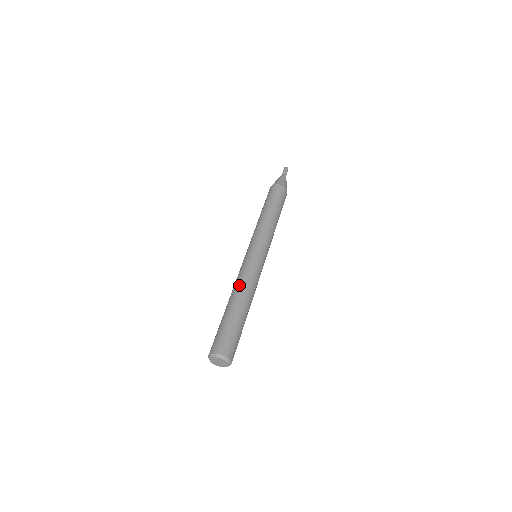
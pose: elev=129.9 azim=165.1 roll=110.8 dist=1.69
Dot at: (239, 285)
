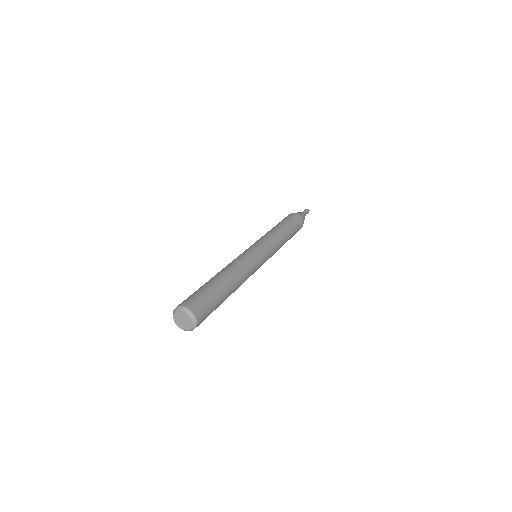
Dot at: occluded
